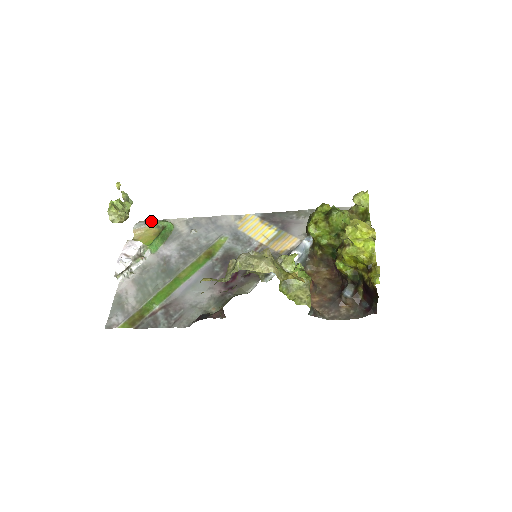
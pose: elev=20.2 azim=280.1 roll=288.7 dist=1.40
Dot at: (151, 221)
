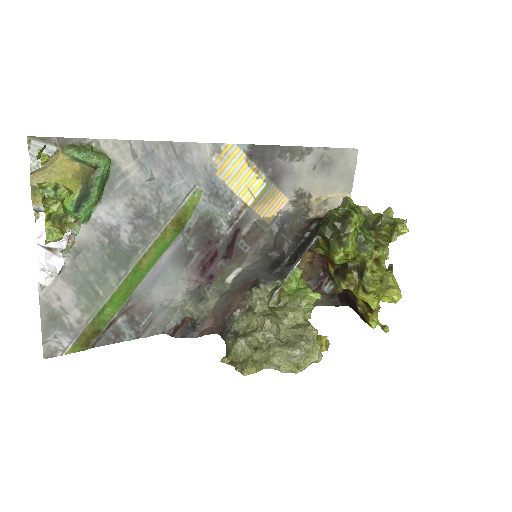
Dot at: (58, 140)
